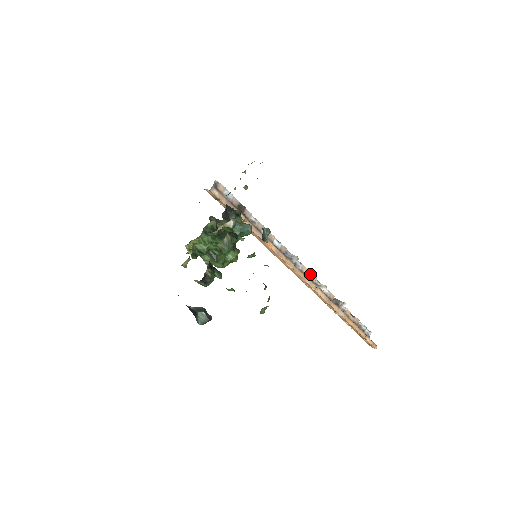
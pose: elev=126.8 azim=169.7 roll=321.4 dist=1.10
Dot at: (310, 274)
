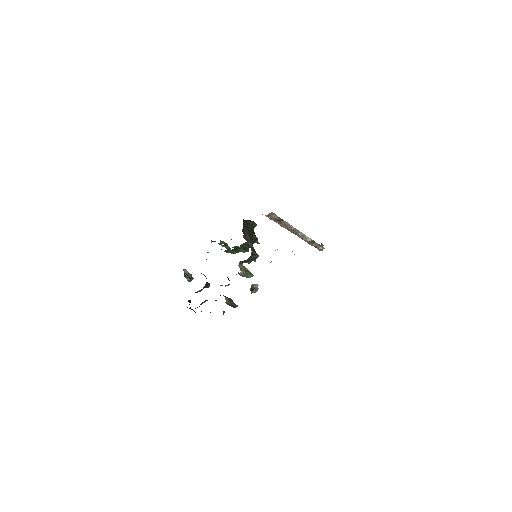
Dot at: (305, 236)
